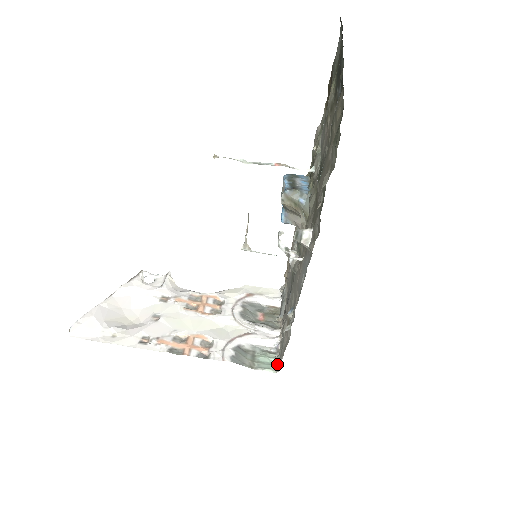
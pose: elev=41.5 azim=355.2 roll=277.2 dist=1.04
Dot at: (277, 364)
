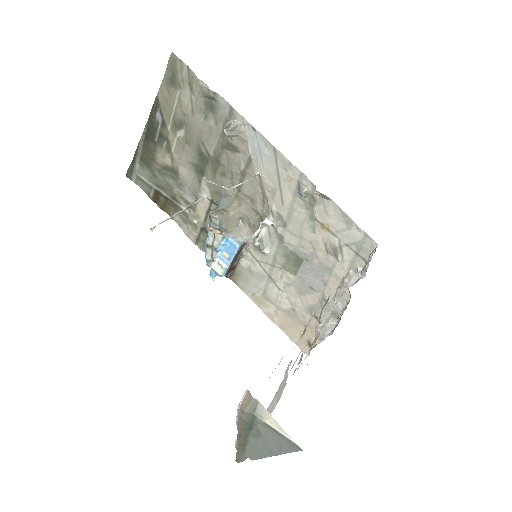
Dot at: (371, 252)
